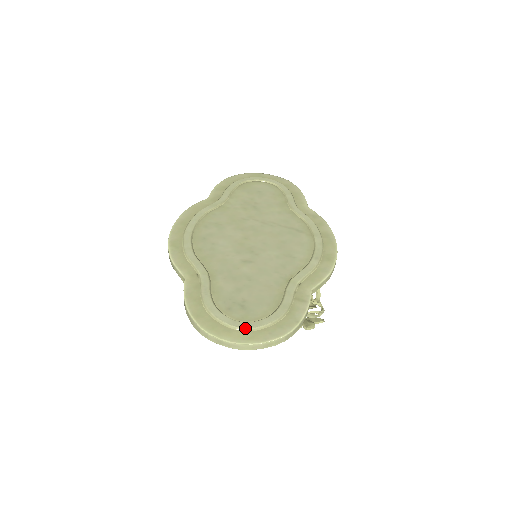
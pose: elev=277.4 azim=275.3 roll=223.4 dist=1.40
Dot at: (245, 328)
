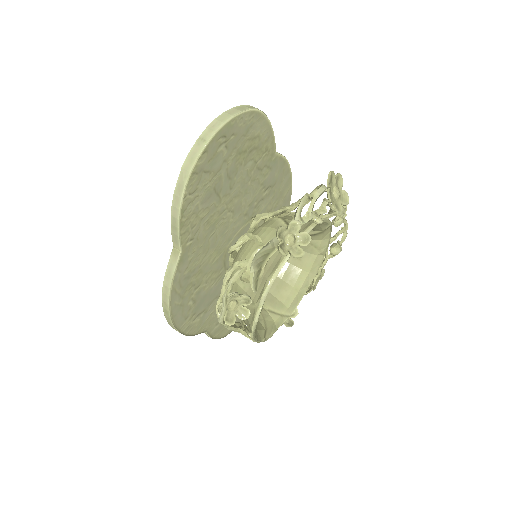
Dot at: occluded
